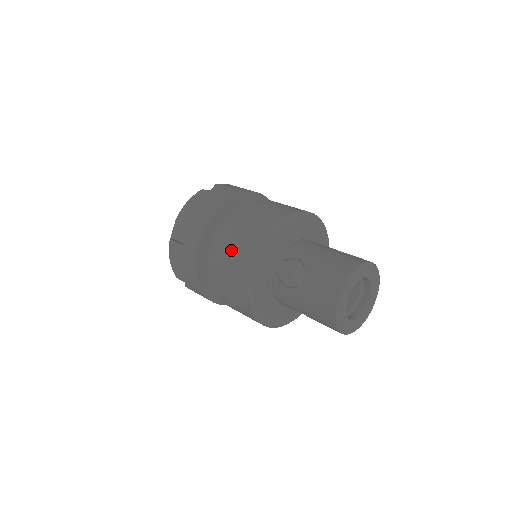
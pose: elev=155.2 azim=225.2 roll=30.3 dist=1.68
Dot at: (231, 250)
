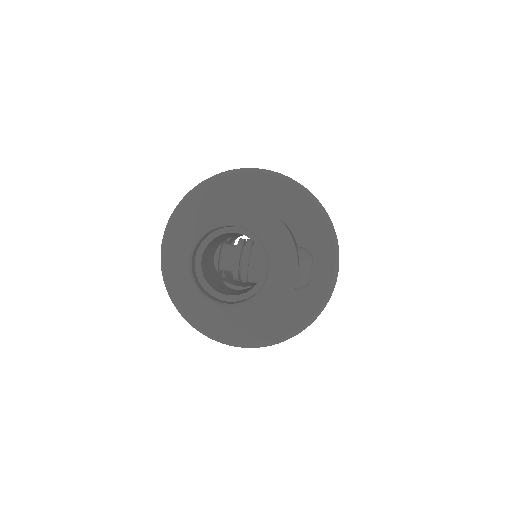
Dot at: occluded
